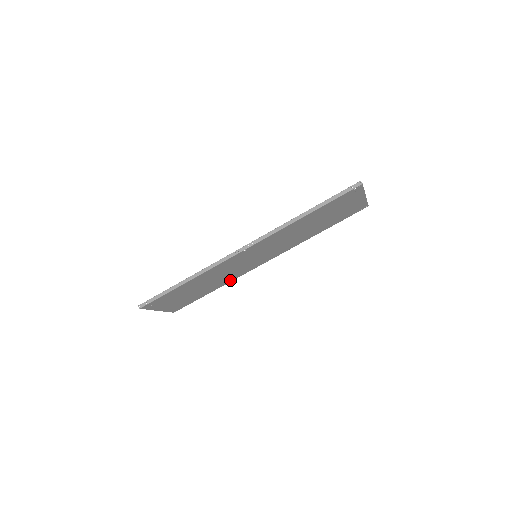
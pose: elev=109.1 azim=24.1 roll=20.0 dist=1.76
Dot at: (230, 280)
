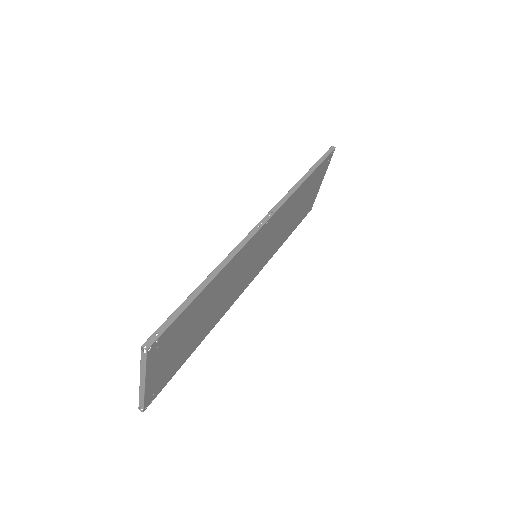
Dot at: (216, 320)
